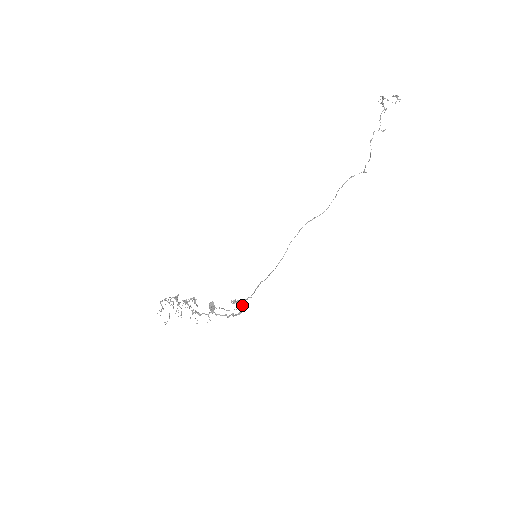
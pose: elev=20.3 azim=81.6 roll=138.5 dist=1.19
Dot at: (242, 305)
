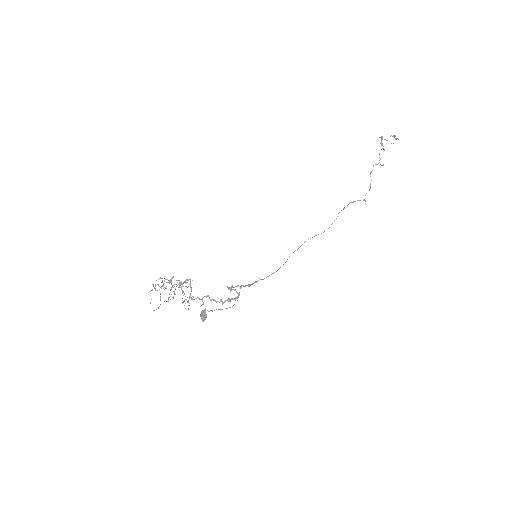
Dot at: (238, 297)
